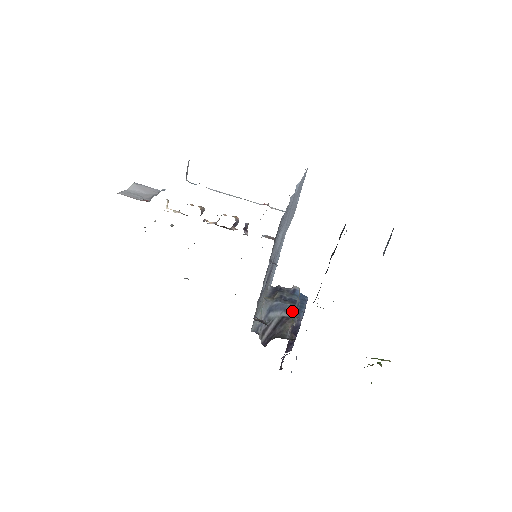
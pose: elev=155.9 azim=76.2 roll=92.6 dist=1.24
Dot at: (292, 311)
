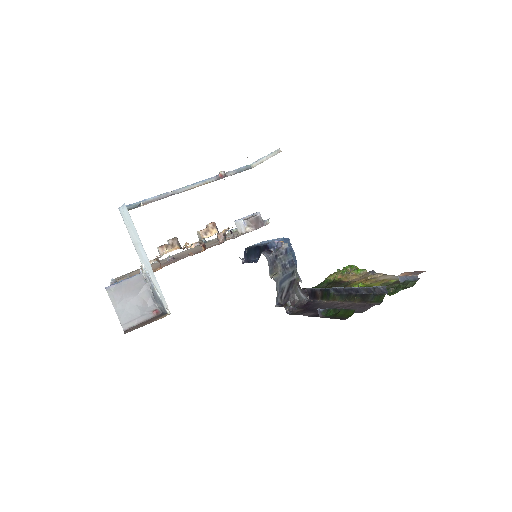
Dot at: (295, 273)
